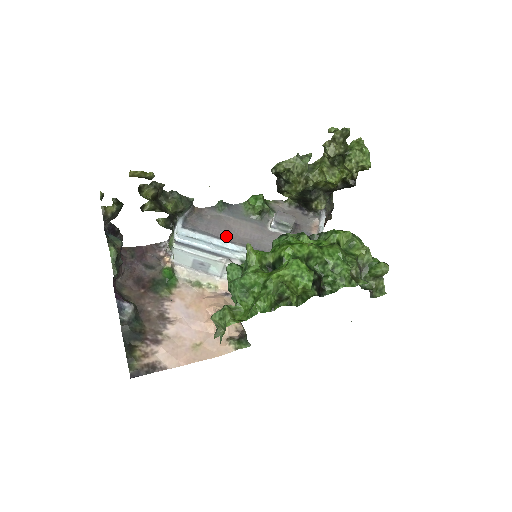
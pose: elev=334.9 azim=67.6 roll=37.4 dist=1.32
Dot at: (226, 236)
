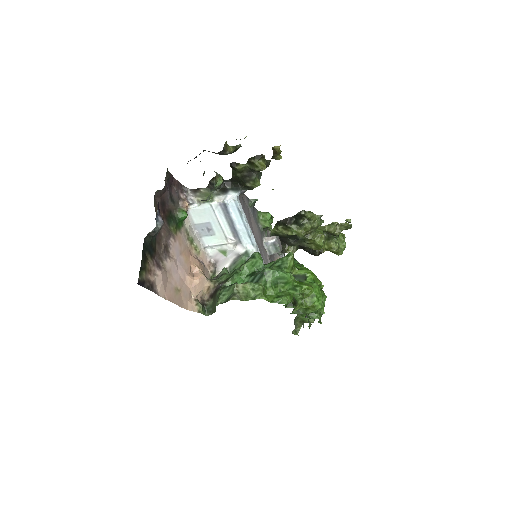
Dot at: (251, 227)
